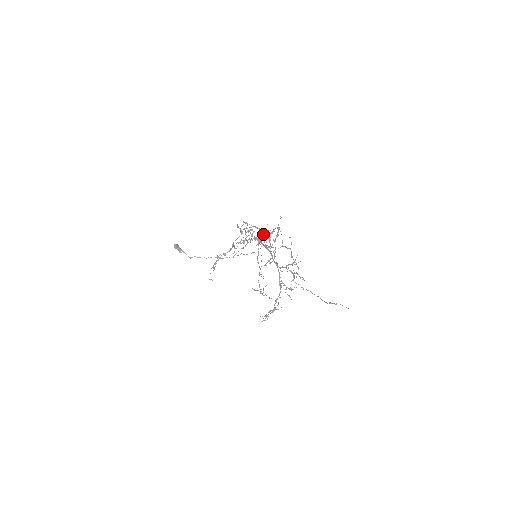
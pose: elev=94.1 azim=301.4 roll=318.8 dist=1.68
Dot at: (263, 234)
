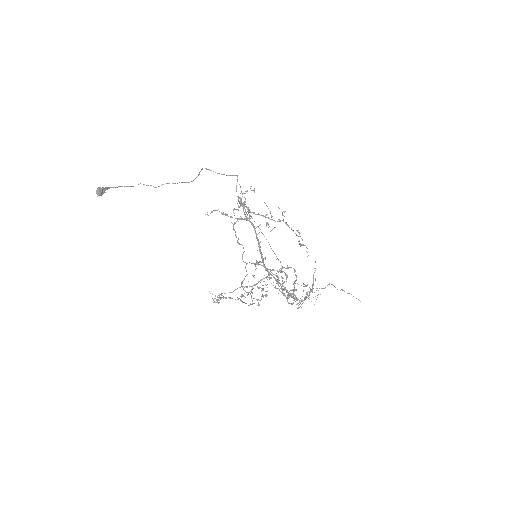
Dot at: occluded
